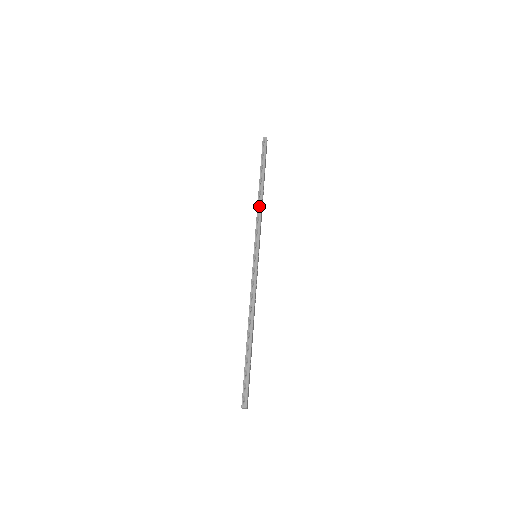
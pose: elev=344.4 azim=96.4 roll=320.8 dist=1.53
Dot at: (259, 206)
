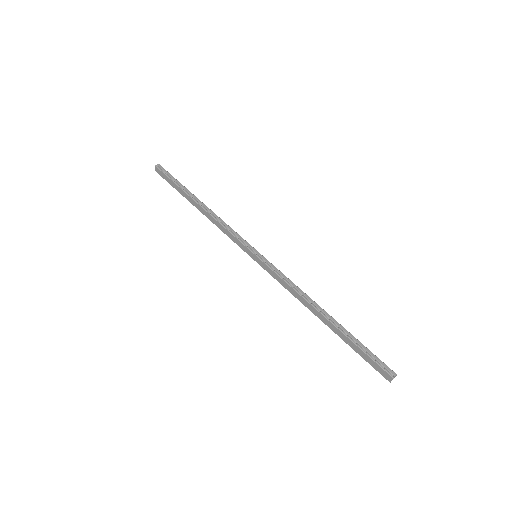
Dot at: (214, 216)
